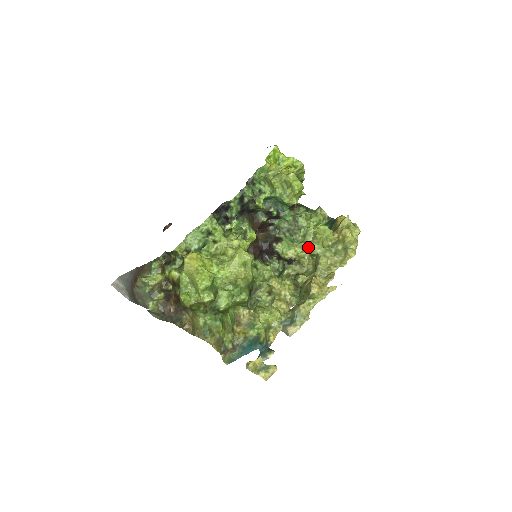
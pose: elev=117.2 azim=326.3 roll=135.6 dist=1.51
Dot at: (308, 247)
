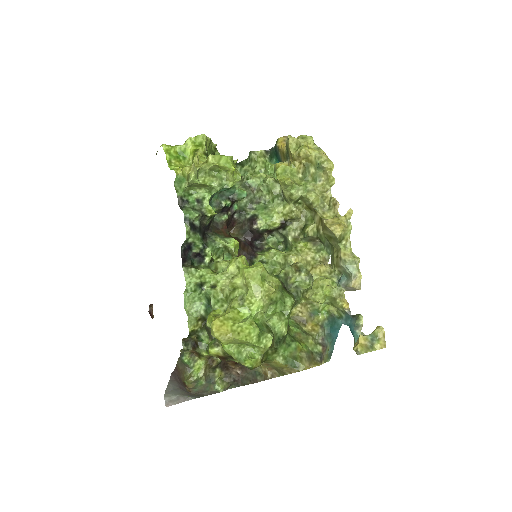
Dot at: (286, 199)
